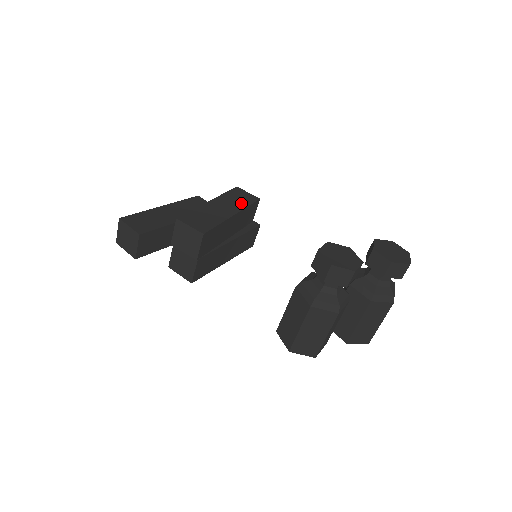
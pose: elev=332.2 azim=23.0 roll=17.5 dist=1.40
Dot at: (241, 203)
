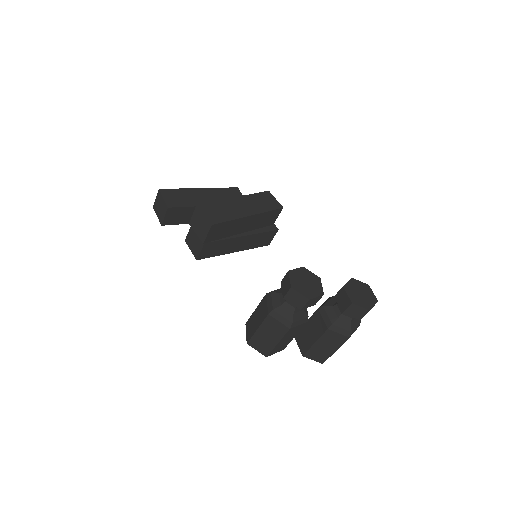
Dot at: (263, 207)
